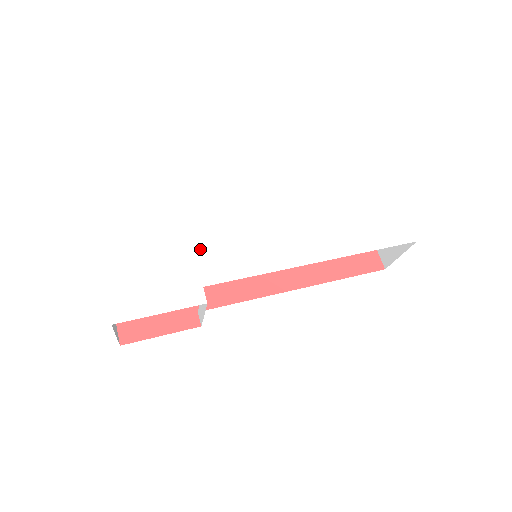
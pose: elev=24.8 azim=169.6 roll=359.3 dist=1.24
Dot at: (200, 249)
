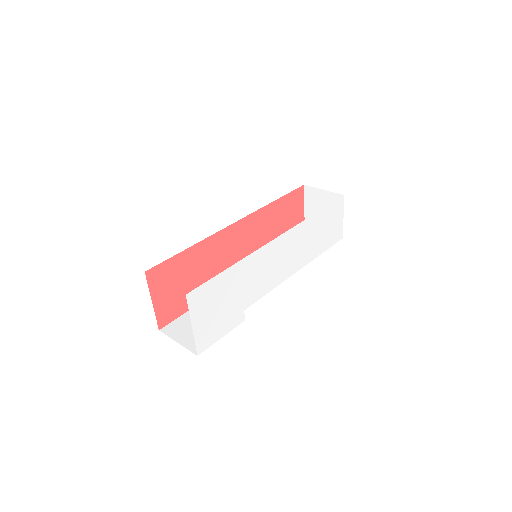
Dot at: (245, 285)
